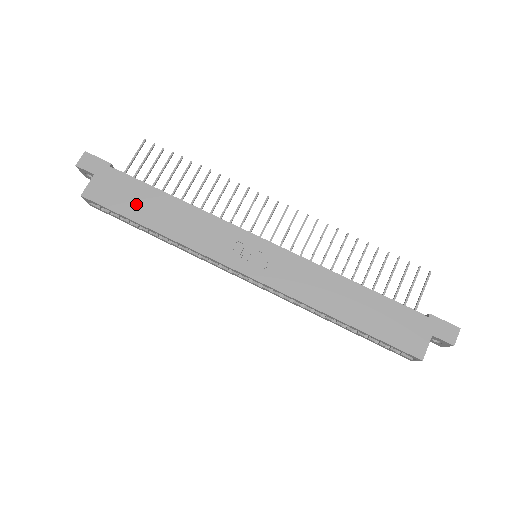
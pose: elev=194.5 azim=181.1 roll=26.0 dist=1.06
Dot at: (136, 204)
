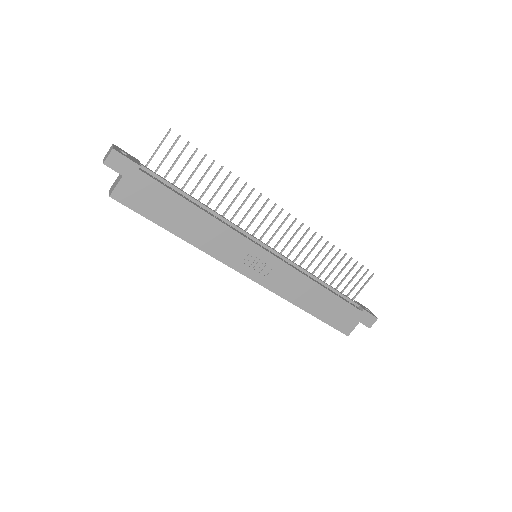
Dot at: (163, 211)
